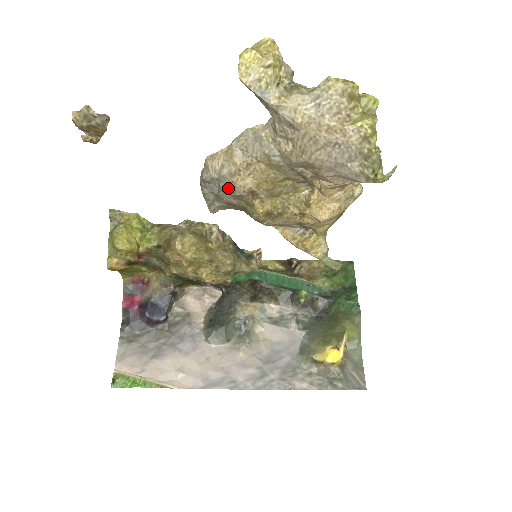
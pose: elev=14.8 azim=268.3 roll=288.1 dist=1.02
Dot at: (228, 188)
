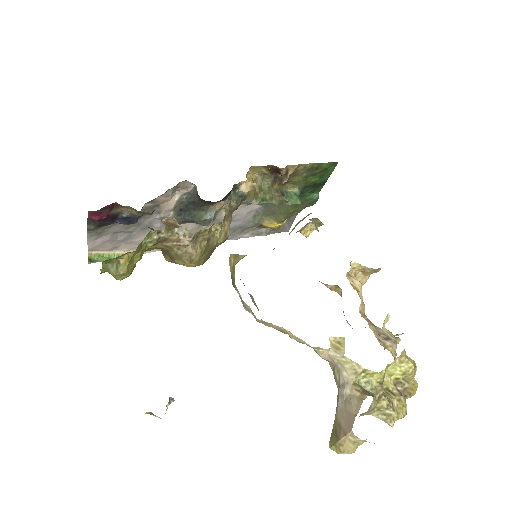
Dot at: occluded
